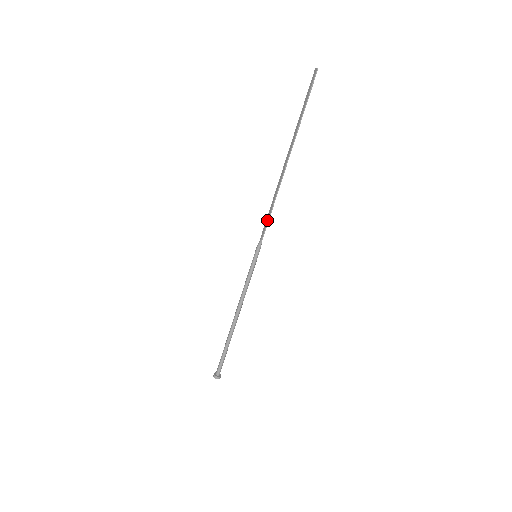
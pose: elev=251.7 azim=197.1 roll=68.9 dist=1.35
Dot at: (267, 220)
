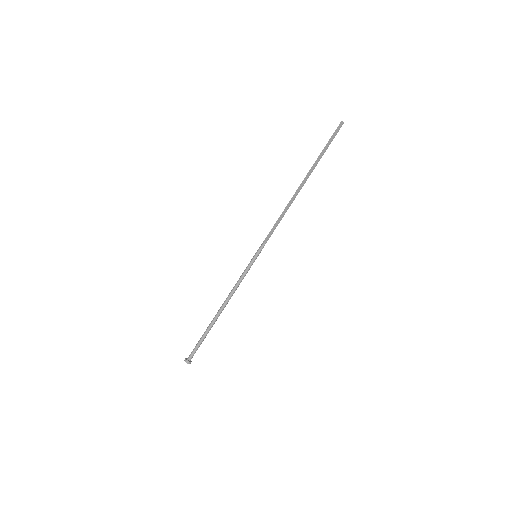
Dot at: (274, 228)
